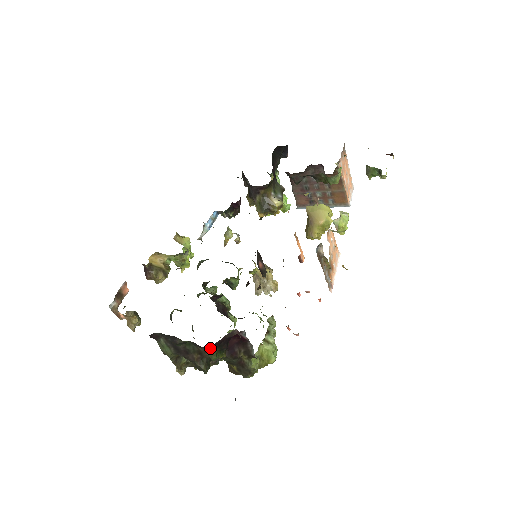
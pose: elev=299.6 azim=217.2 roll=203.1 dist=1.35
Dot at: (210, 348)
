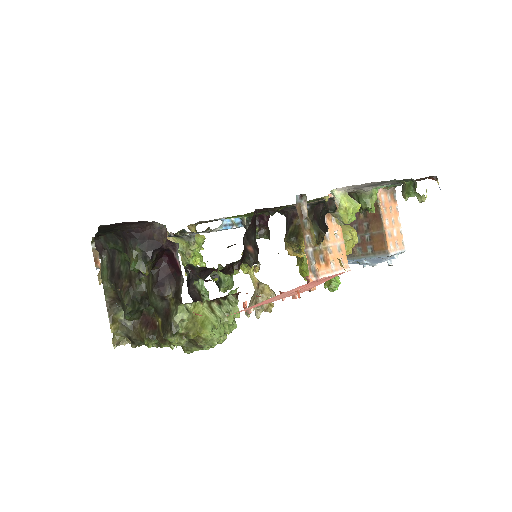
Dot at: (131, 240)
